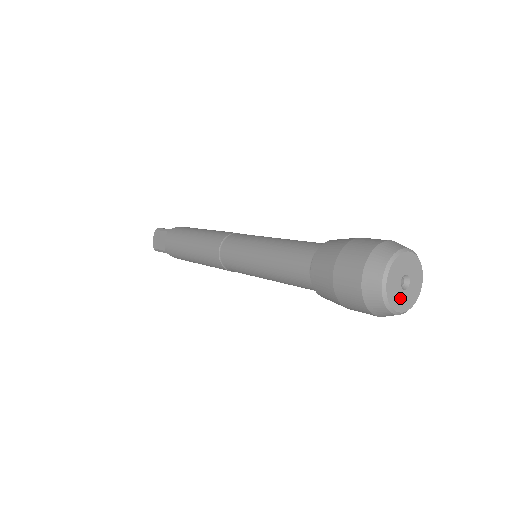
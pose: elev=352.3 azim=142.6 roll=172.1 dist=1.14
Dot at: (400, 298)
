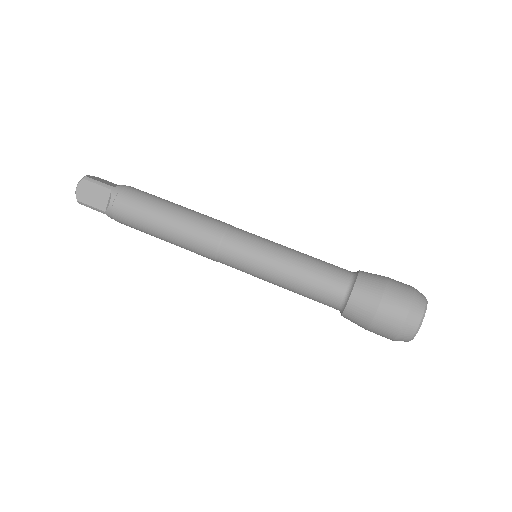
Dot at: occluded
